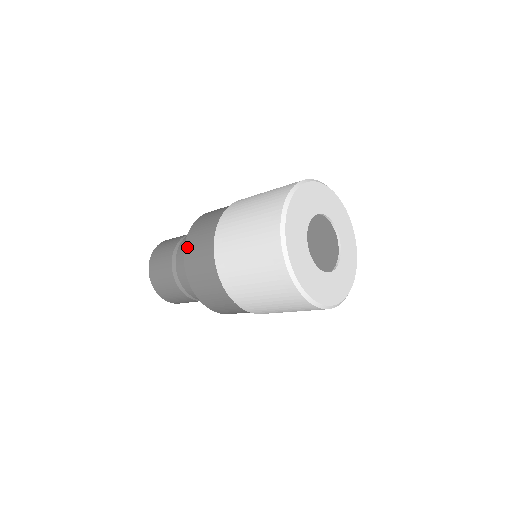
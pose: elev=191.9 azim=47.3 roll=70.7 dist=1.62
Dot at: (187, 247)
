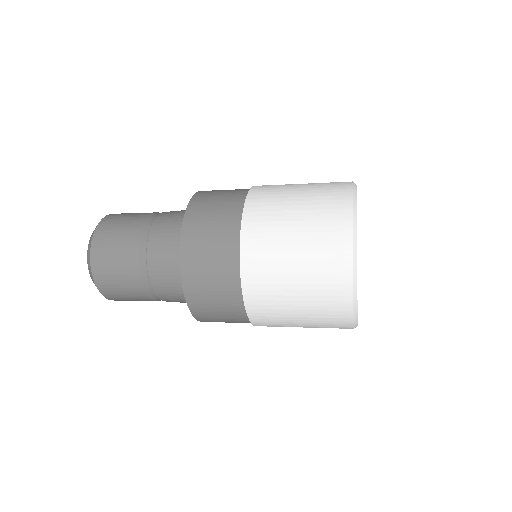
Dot at: (194, 203)
